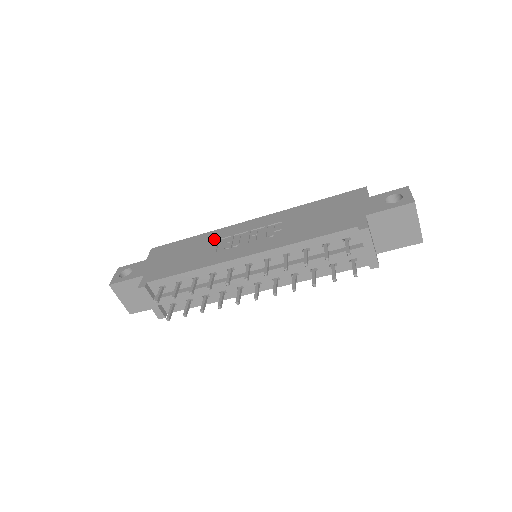
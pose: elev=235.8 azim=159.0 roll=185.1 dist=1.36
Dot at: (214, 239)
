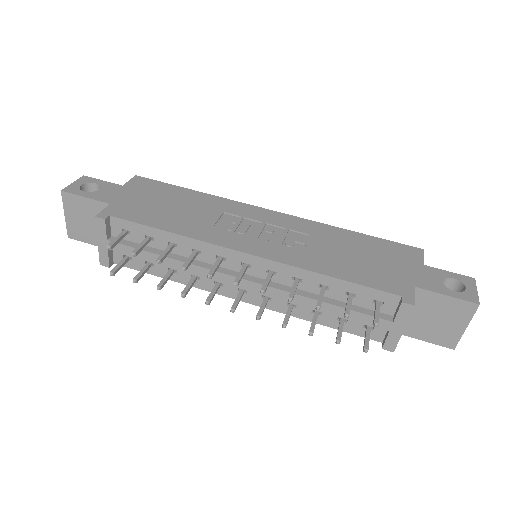
Dot at: (218, 208)
